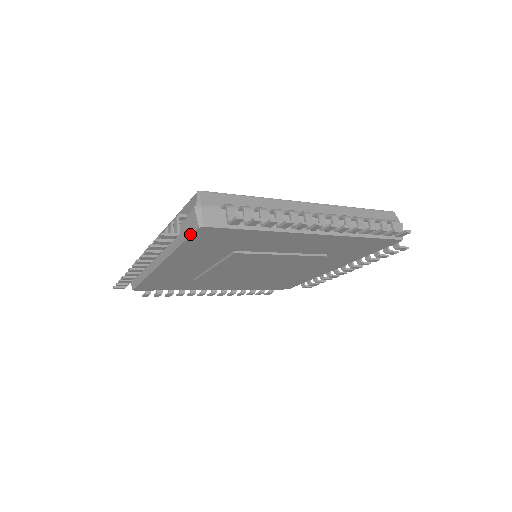
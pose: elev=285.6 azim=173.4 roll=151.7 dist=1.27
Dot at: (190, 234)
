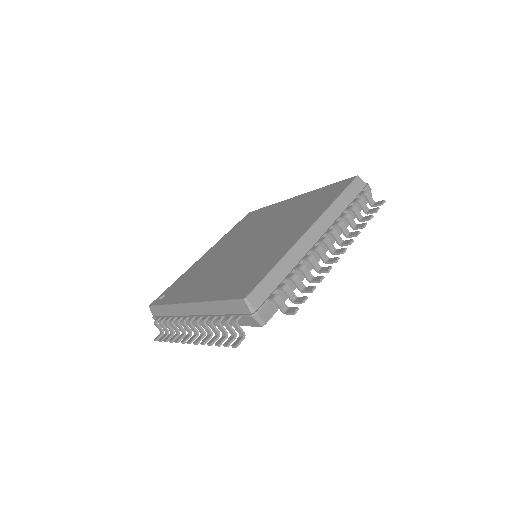
Dot at: occluded
